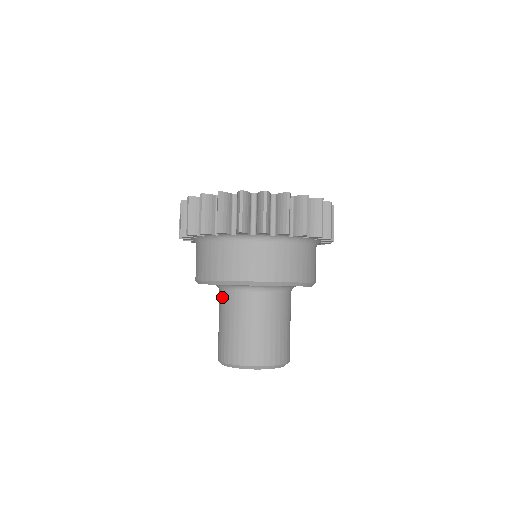
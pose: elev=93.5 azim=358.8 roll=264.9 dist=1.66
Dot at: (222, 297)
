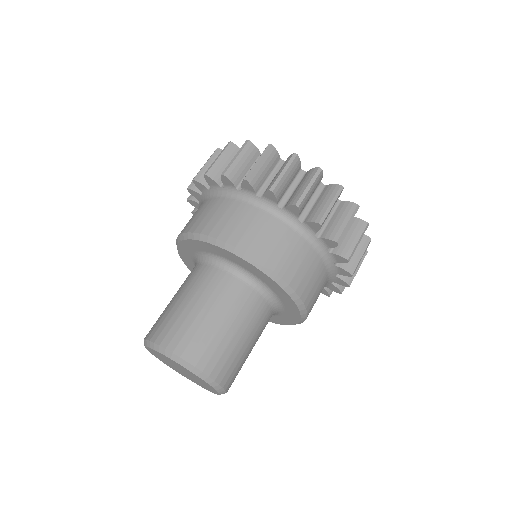
Dot at: (203, 270)
